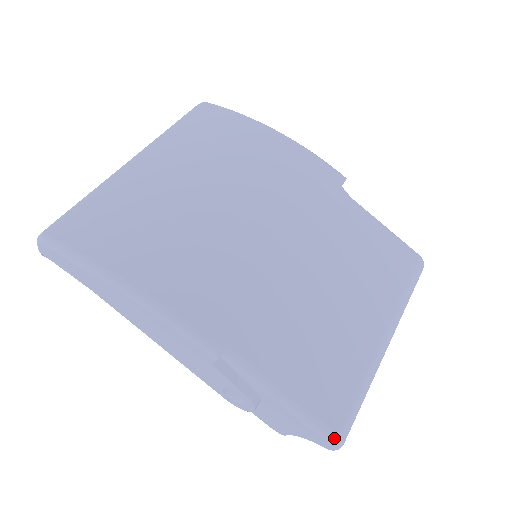
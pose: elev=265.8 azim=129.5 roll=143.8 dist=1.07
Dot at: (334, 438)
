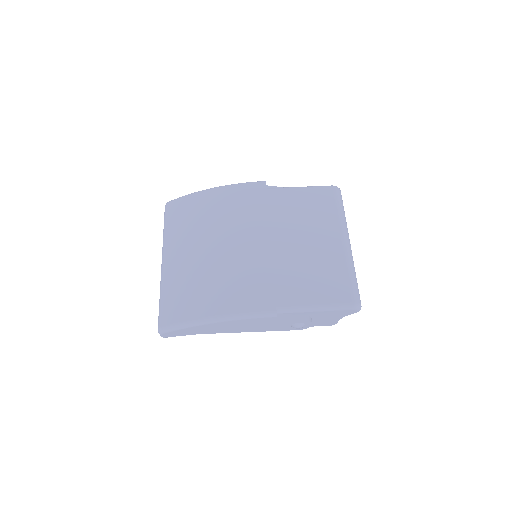
Dot at: (353, 306)
